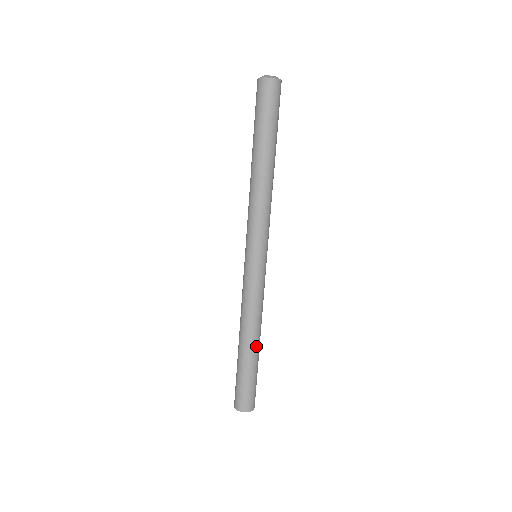
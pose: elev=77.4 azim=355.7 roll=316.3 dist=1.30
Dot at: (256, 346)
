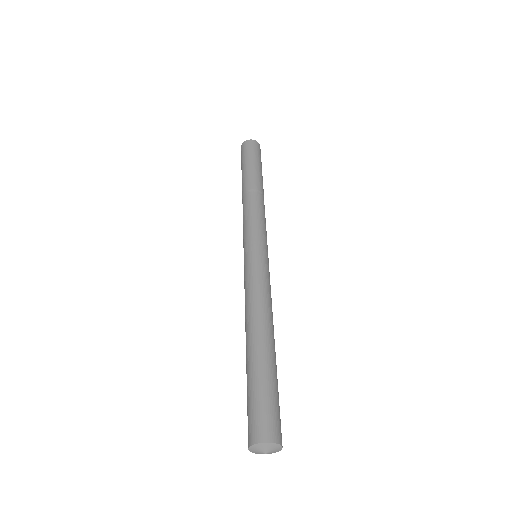
Dot at: (266, 340)
